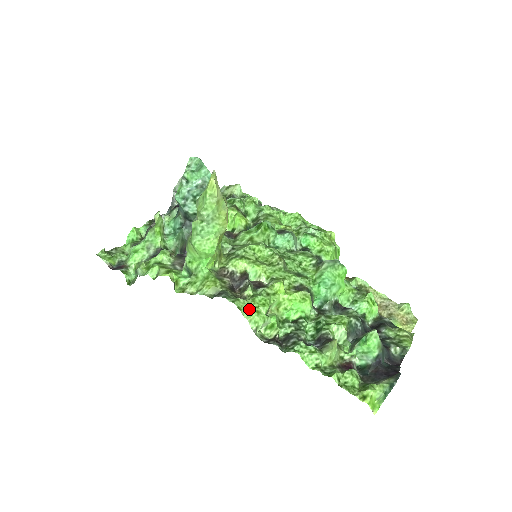
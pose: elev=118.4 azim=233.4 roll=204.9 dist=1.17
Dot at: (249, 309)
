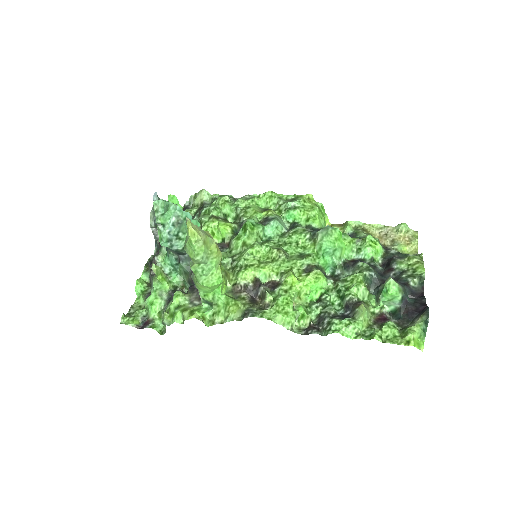
Dot at: (278, 315)
